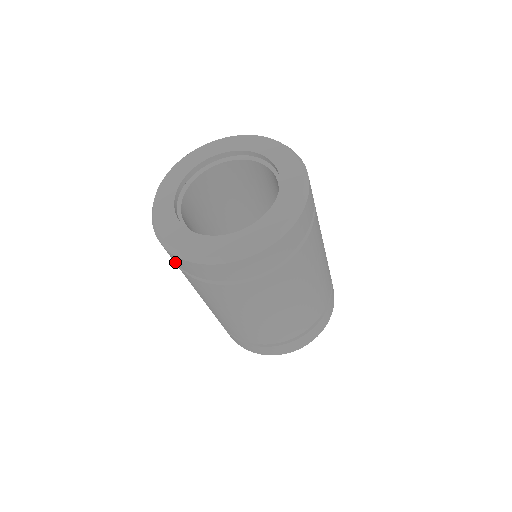
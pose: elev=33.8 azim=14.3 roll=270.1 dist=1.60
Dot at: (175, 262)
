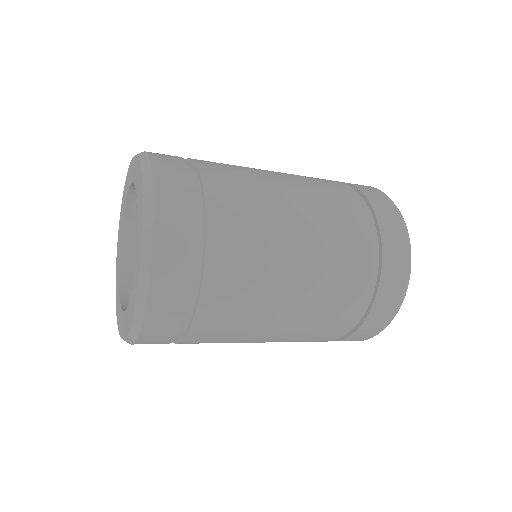
Dot at: occluded
